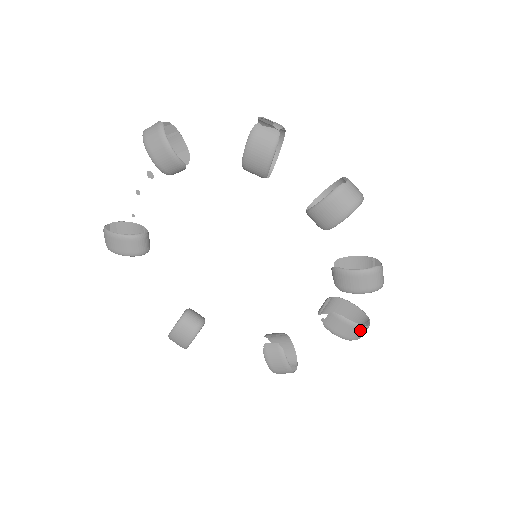
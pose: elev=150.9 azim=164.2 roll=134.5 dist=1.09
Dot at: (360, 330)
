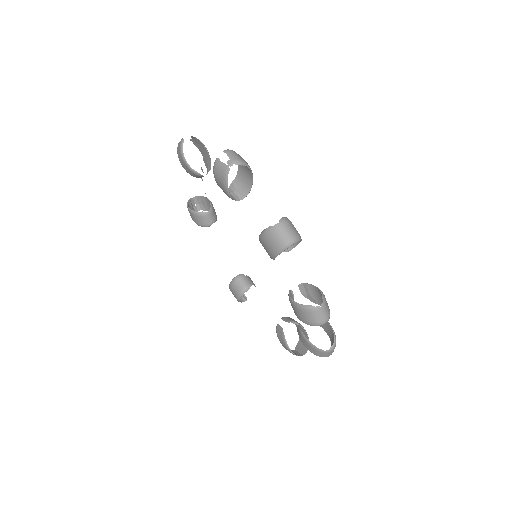
Dot at: (318, 351)
